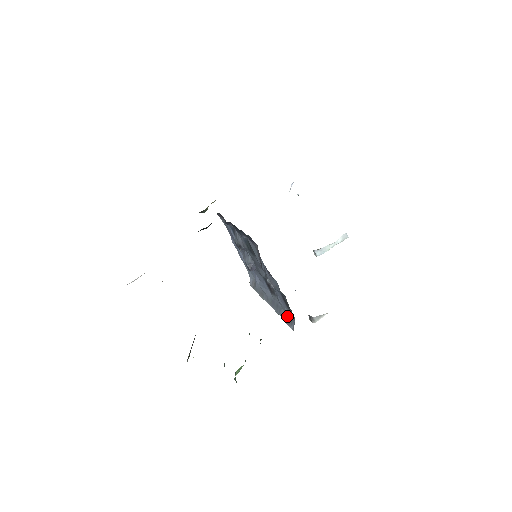
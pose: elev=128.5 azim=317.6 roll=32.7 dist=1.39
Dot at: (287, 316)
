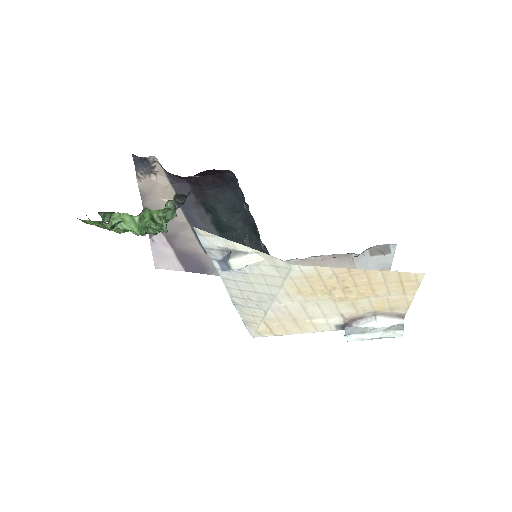
Dot at: occluded
